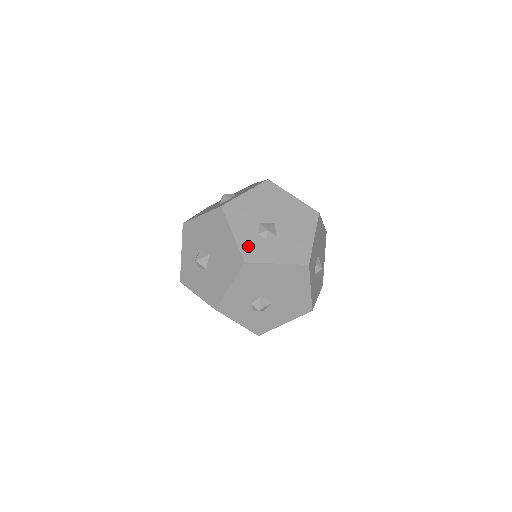
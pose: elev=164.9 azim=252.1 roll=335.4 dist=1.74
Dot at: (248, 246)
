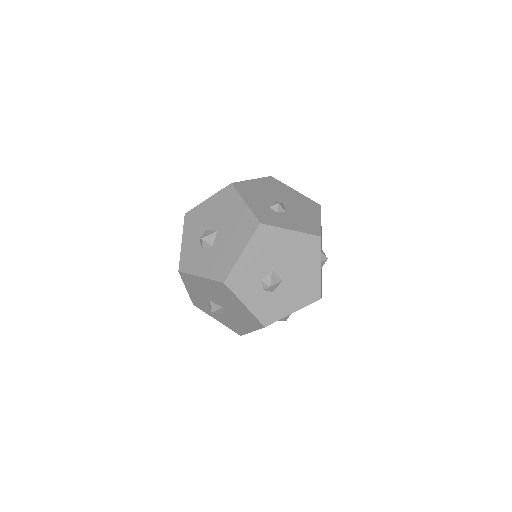
Dot at: (261, 213)
